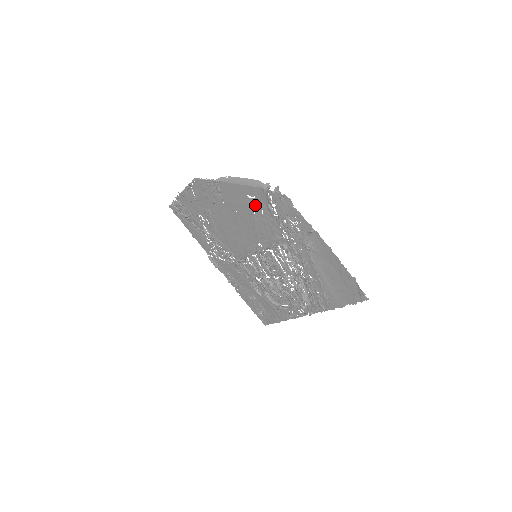
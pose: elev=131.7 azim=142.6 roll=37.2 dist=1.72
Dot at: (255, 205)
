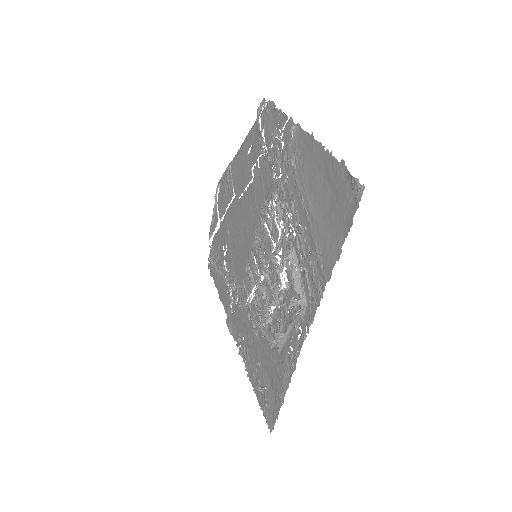
Dot at: (253, 159)
